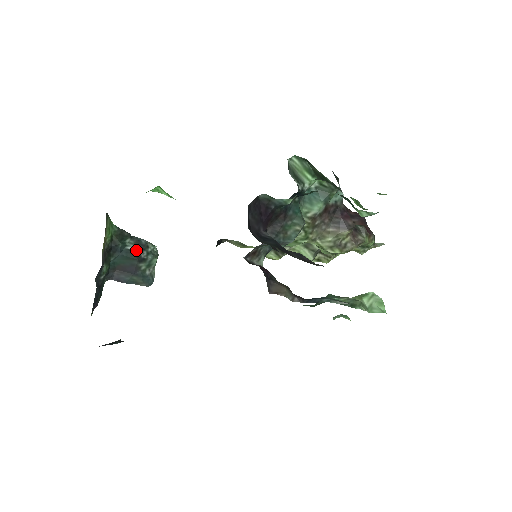
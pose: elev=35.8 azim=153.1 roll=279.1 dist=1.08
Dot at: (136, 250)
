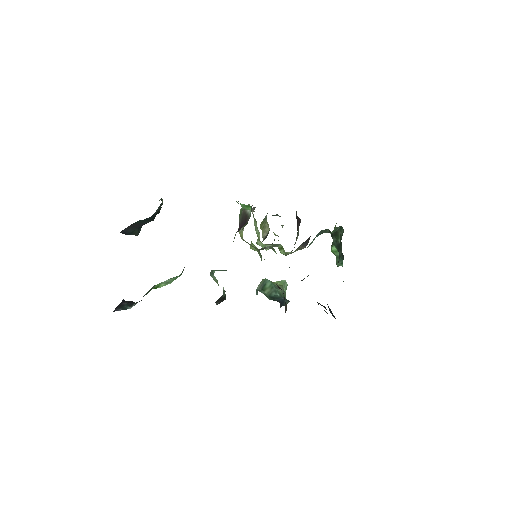
Dot at: occluded
